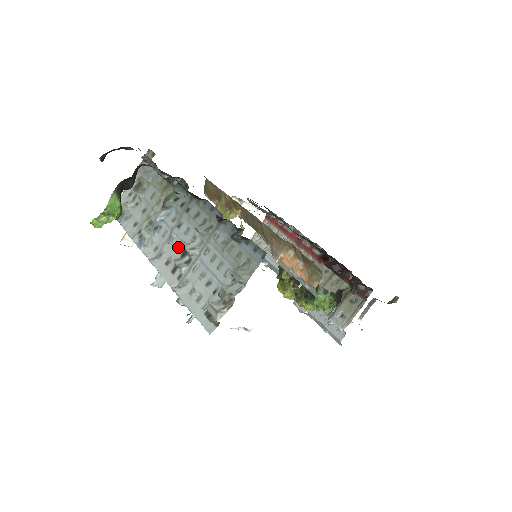
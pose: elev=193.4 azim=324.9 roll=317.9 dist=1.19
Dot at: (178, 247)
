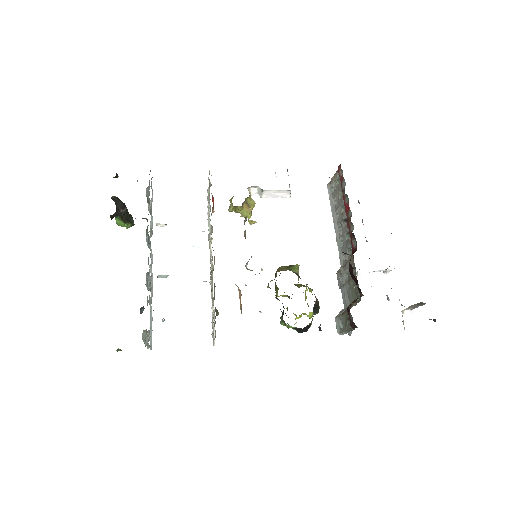
Dot at: occluded
